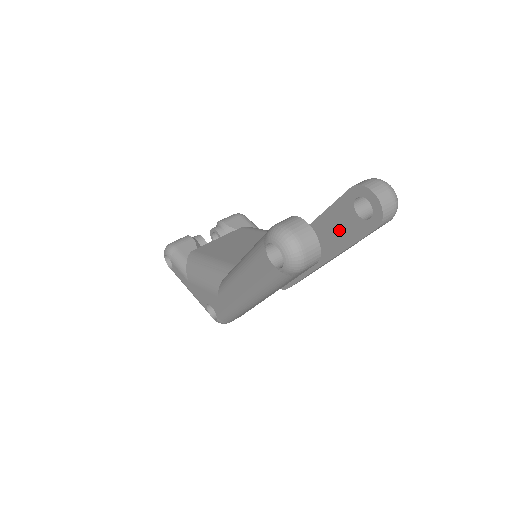
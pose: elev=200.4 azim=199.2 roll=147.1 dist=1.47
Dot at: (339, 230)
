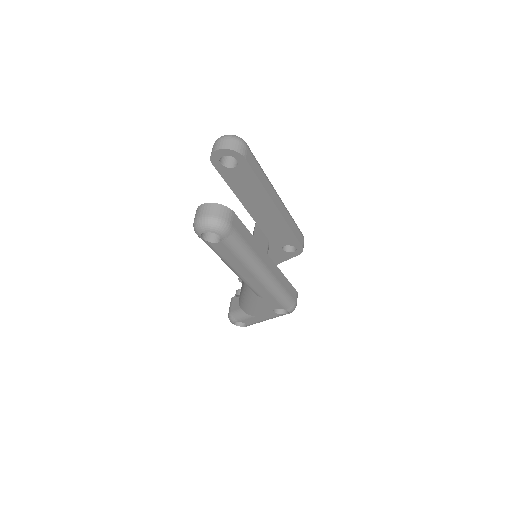
Dot at: (247, 186)
